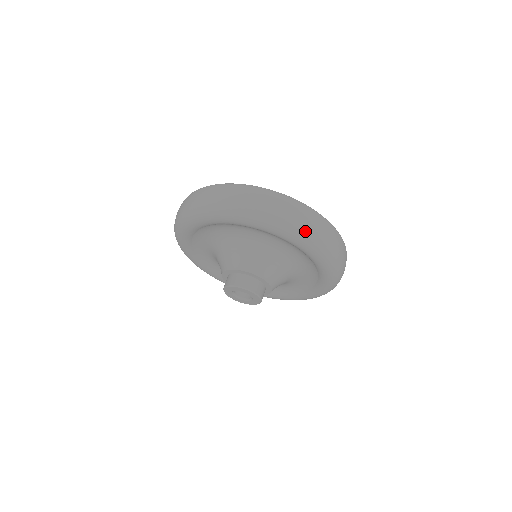
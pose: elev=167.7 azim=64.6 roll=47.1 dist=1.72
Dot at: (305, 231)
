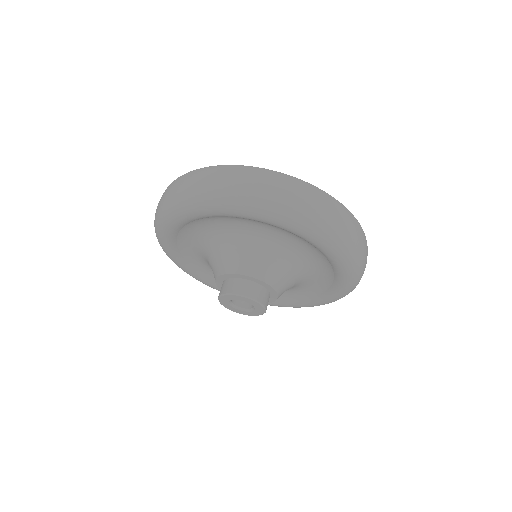
Dot at: (331, 228)
